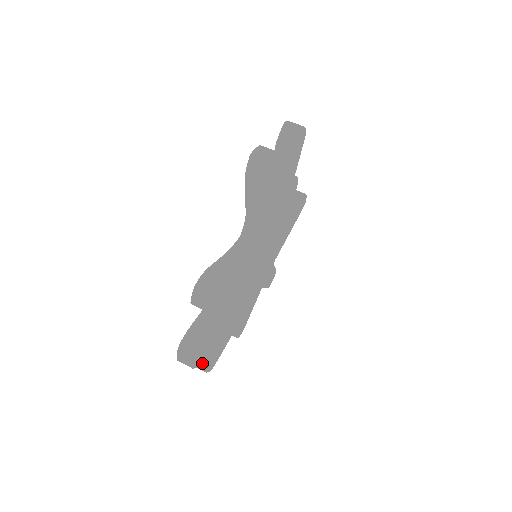
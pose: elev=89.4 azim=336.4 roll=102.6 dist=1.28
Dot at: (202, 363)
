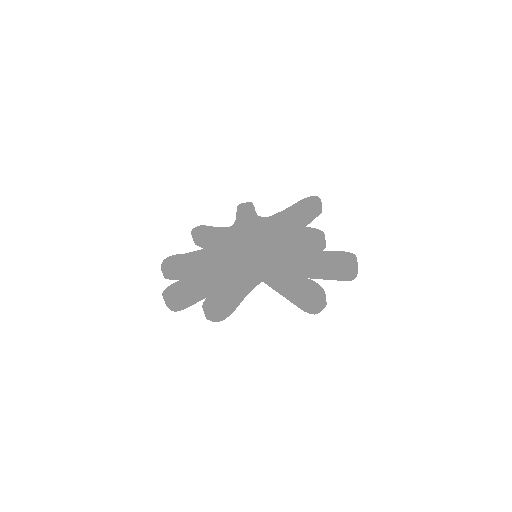
Dot at: (168, 276)
